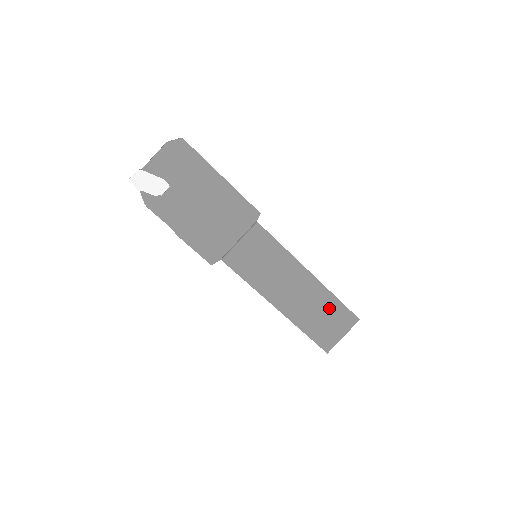
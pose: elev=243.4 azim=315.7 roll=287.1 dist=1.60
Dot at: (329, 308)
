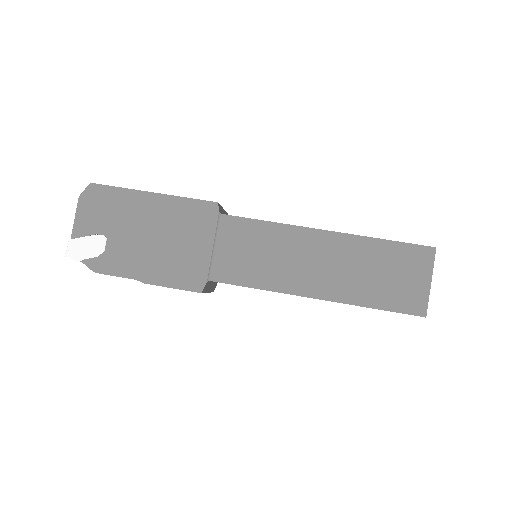
Dot at: (382, 258)
